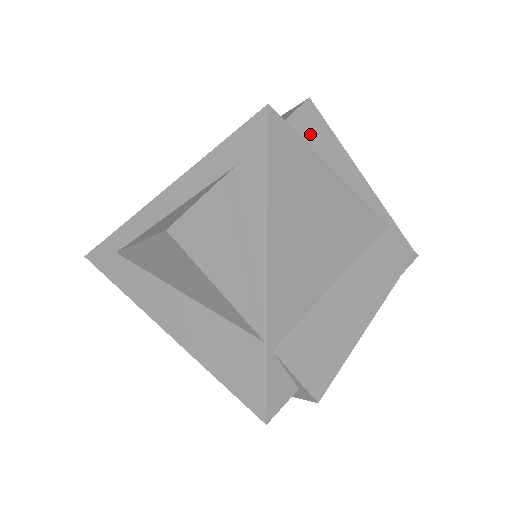
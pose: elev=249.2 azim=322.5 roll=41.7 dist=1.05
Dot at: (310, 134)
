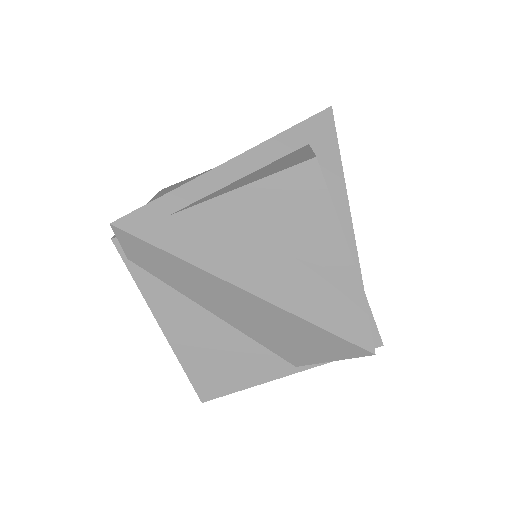
Dot at: occluded
